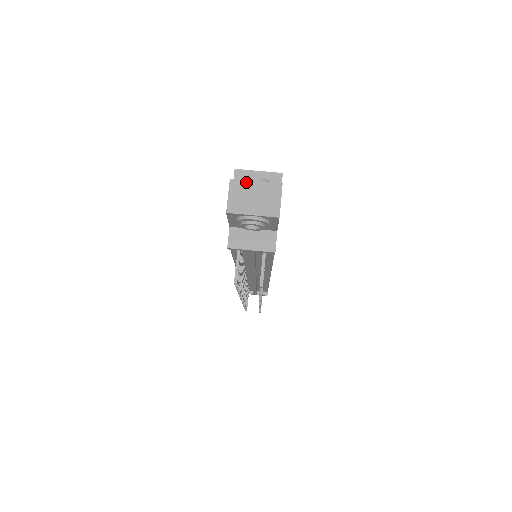
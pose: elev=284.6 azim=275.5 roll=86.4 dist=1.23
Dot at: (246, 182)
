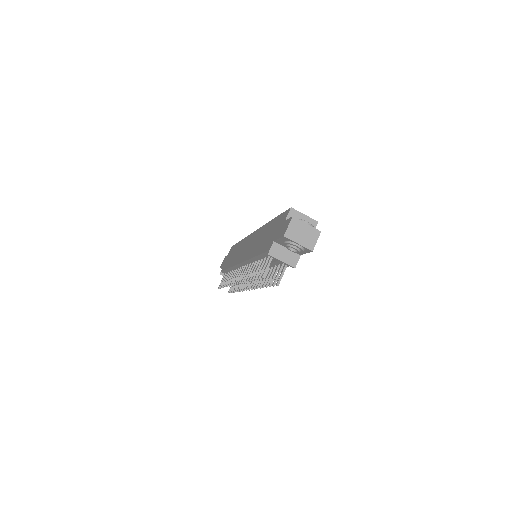
Dot at: (301, 222)
